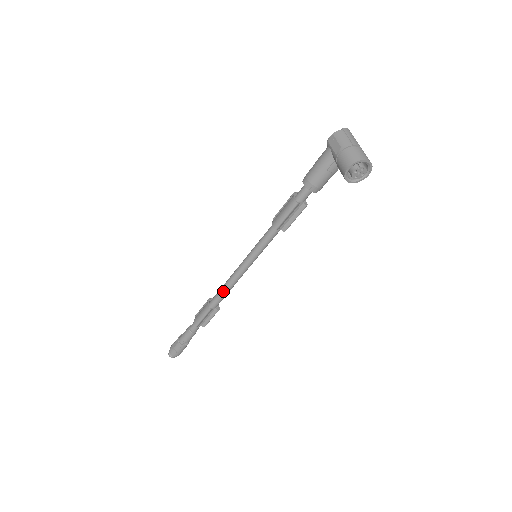
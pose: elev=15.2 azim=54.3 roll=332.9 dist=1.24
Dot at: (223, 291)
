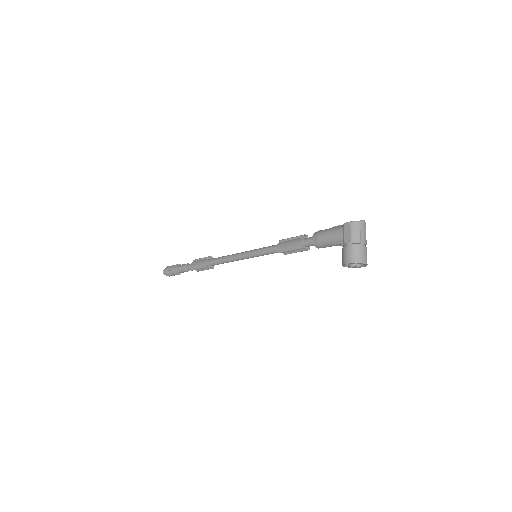
Dot at: (221, 261)
